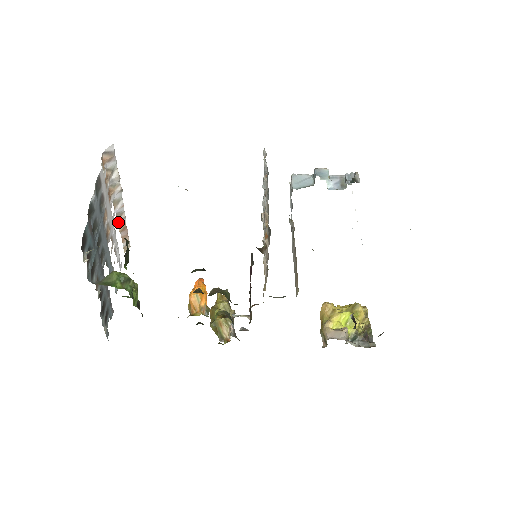
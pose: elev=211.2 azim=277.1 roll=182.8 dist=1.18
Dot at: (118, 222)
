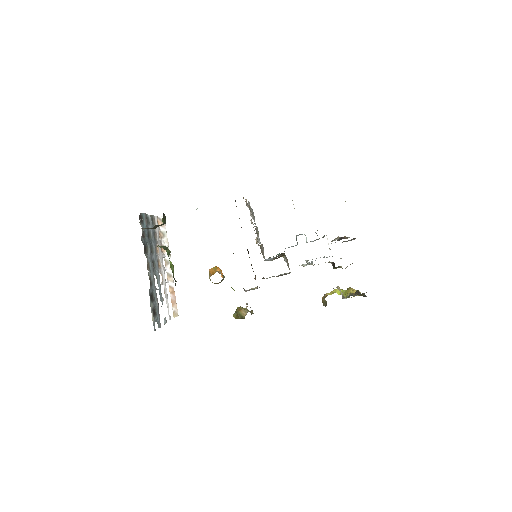
Dot at: (168, 281)
